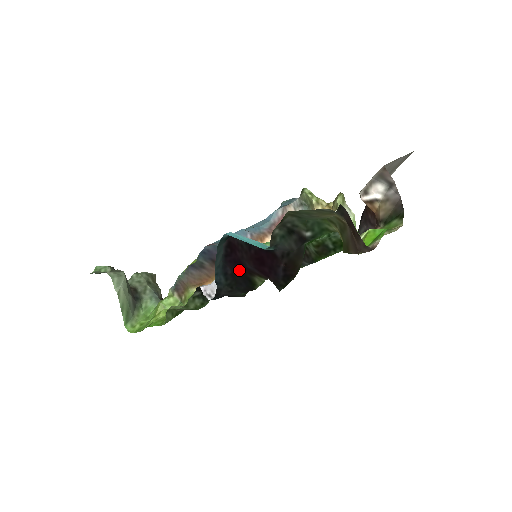
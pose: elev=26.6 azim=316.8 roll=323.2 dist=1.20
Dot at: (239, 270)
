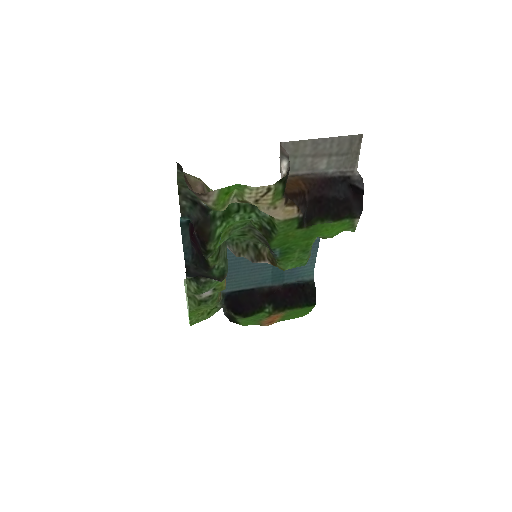
Dot at: (198, 249)
